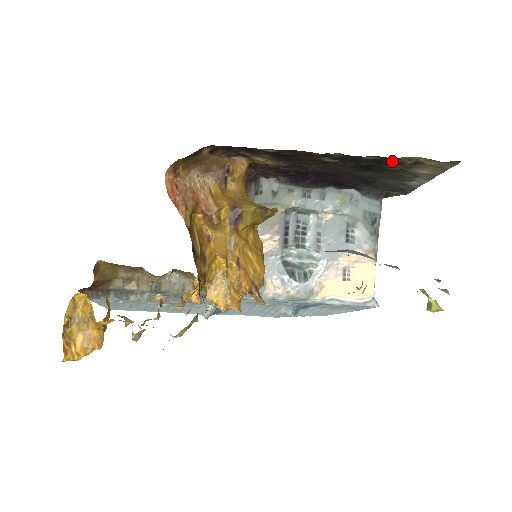
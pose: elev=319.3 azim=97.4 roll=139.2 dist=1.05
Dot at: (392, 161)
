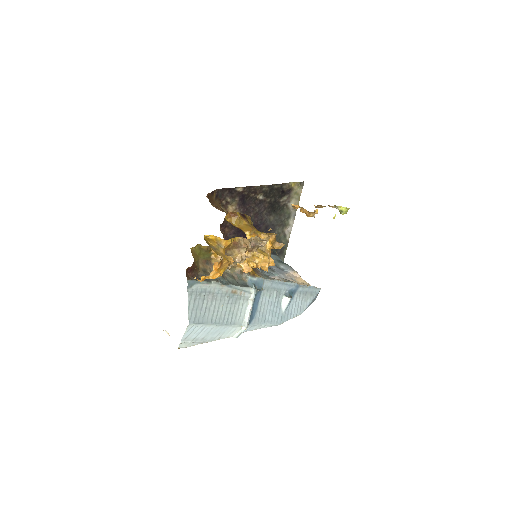
Dot at: (283, 189)
